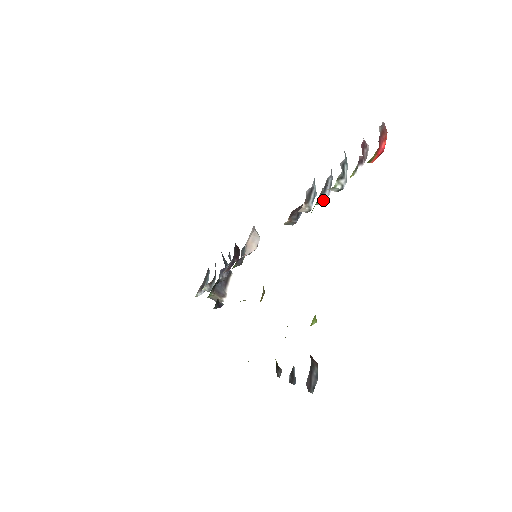
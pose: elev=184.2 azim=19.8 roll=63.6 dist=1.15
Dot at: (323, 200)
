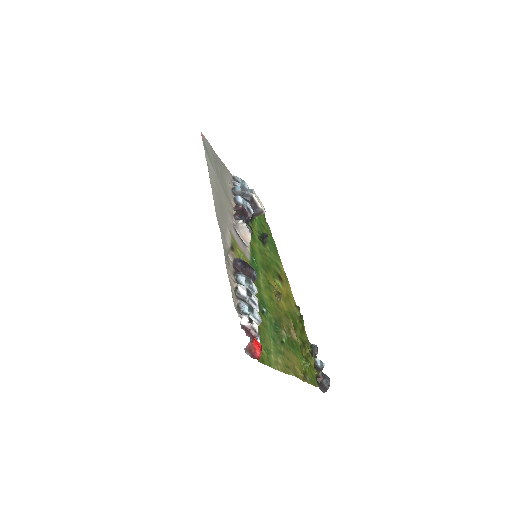
Dot at: occluded
